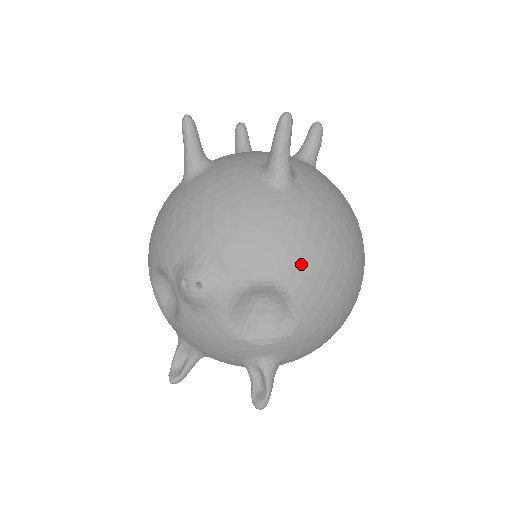
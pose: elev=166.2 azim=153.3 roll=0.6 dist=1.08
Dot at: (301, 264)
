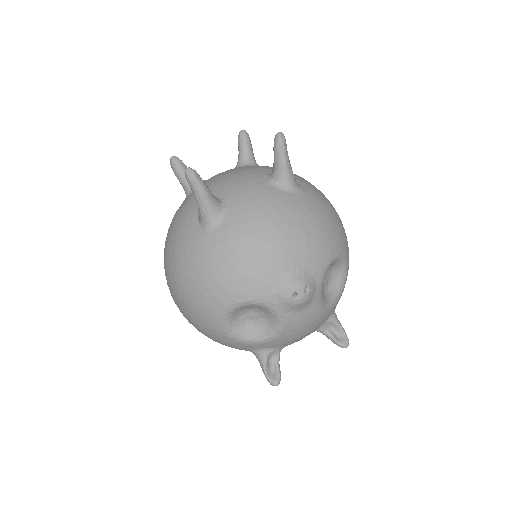
Dot at: (340, 234)
